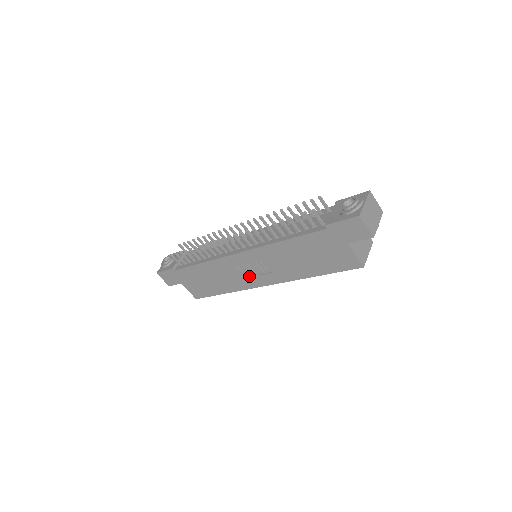
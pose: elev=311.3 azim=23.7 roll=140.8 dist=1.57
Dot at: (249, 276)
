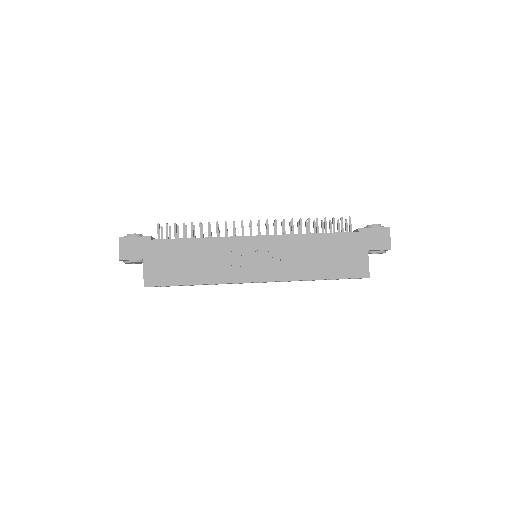
Dot at: (246, 267)
